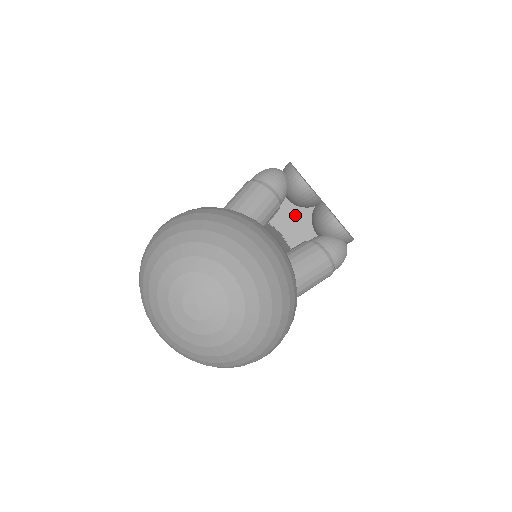
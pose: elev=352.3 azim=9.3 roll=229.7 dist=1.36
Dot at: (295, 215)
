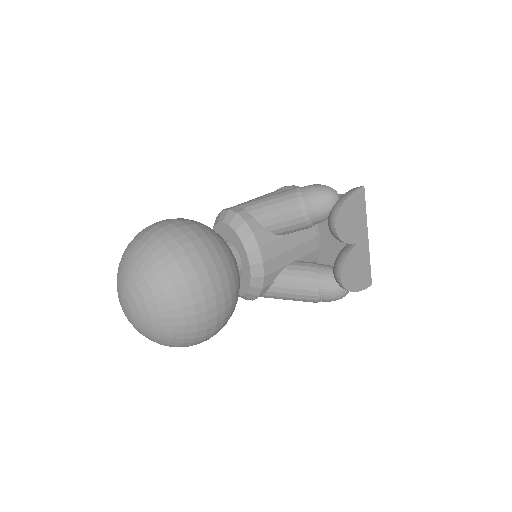
Dot at: occluded
